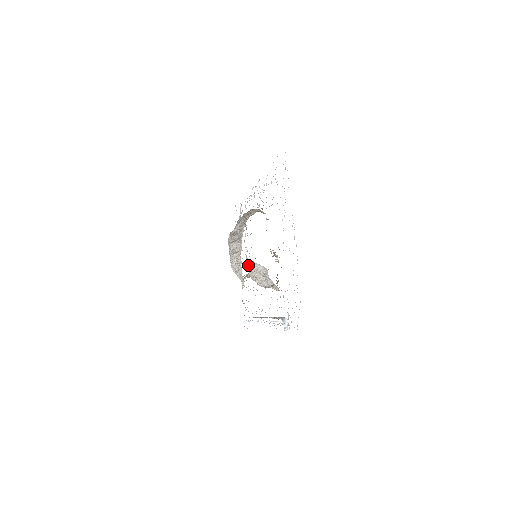
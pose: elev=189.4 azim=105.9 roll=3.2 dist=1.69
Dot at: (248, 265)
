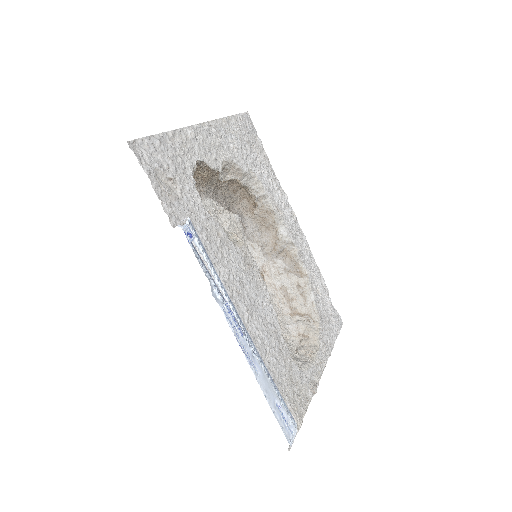
Dot at: occluded
